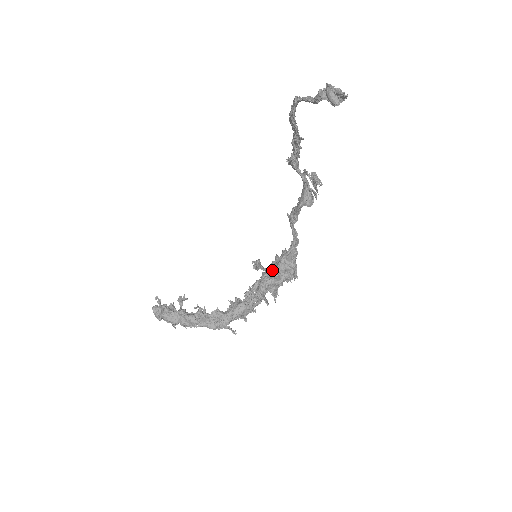
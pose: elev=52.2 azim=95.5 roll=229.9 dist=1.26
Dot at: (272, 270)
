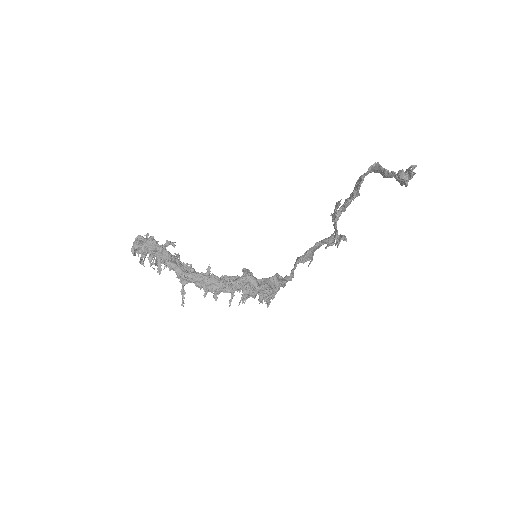
Dot at: occluded
